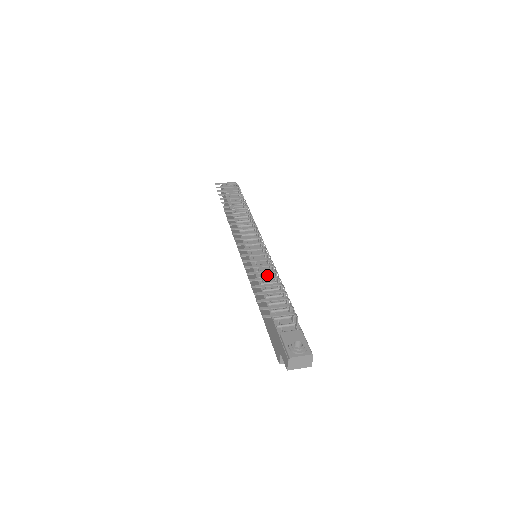
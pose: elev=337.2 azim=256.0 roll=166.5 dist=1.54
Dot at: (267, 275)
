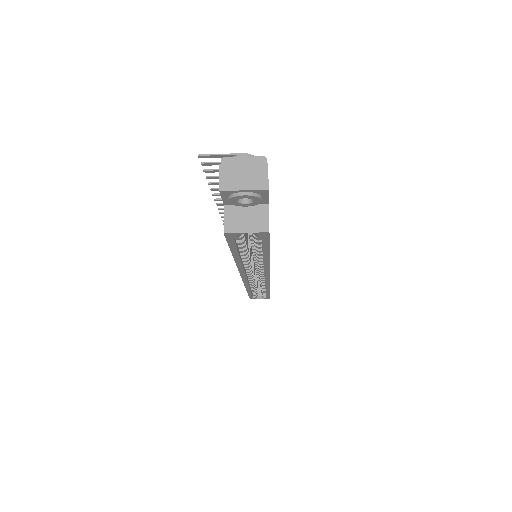
Dot at: occluded
